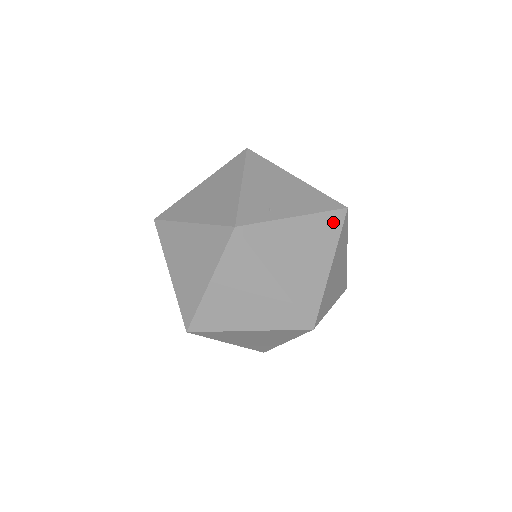
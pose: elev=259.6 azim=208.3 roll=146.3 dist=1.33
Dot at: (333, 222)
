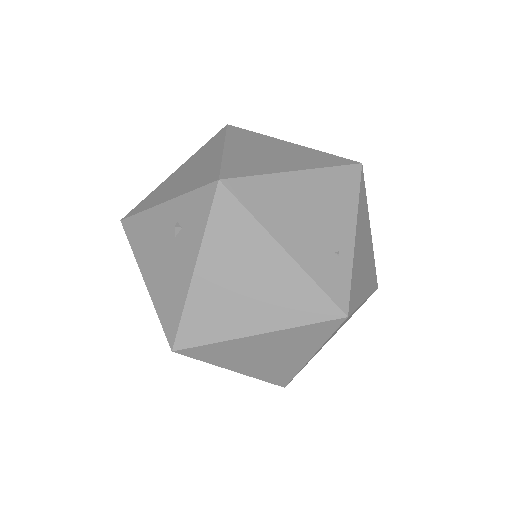
Dot at: (363, 193)
